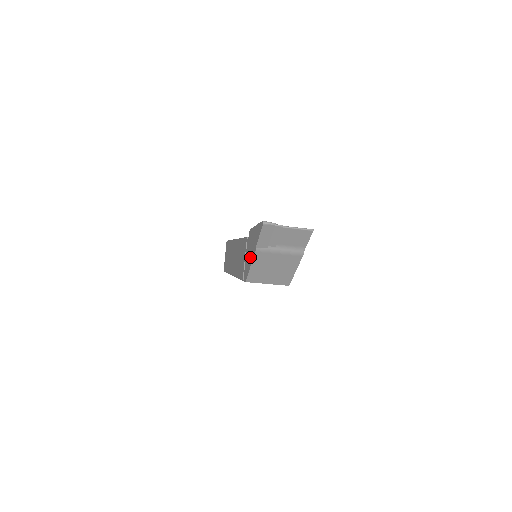
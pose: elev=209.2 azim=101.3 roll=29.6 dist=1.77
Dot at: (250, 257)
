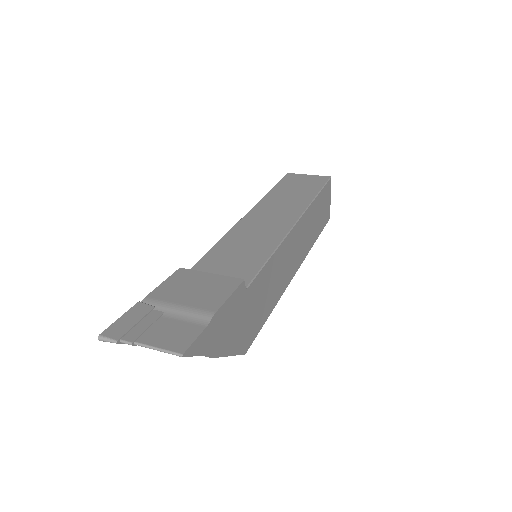
Dot at: occluded
